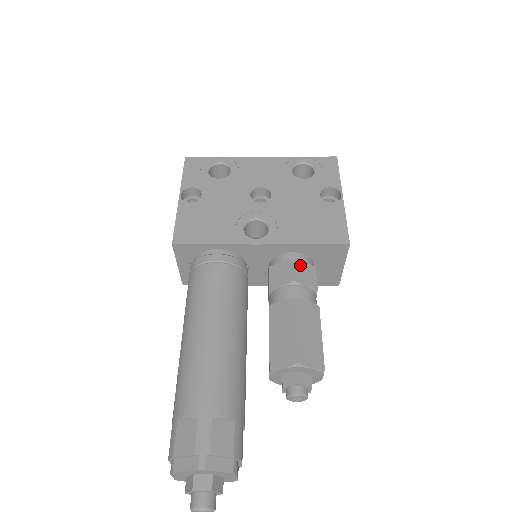
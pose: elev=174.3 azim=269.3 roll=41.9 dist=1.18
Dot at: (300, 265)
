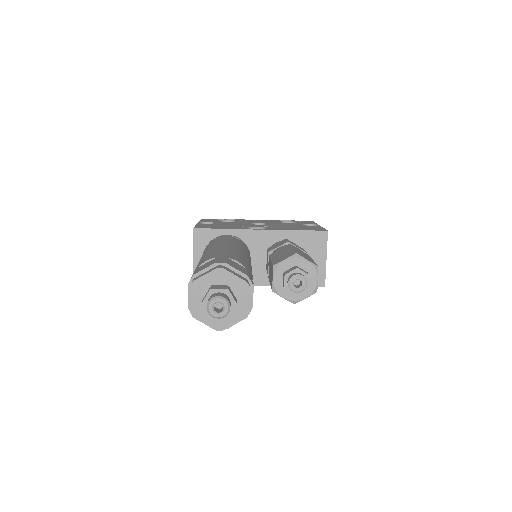
Dot at: (292, 242)
